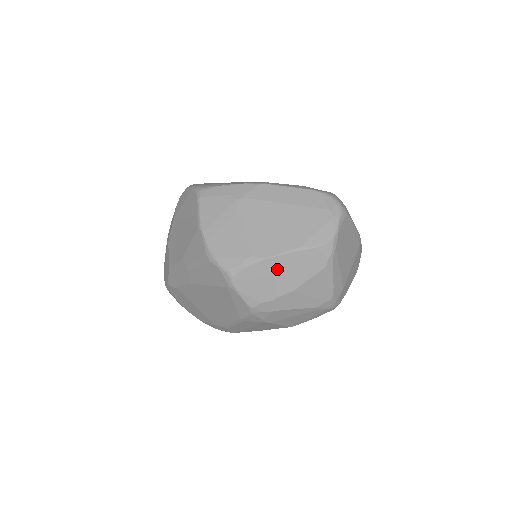
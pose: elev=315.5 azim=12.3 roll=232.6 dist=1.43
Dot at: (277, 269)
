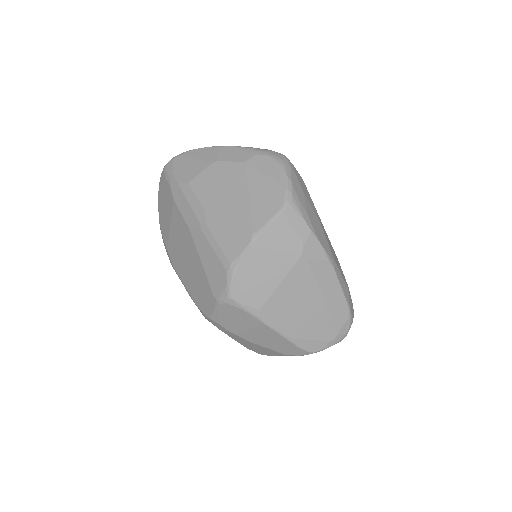
Dot at: (260, 330)
